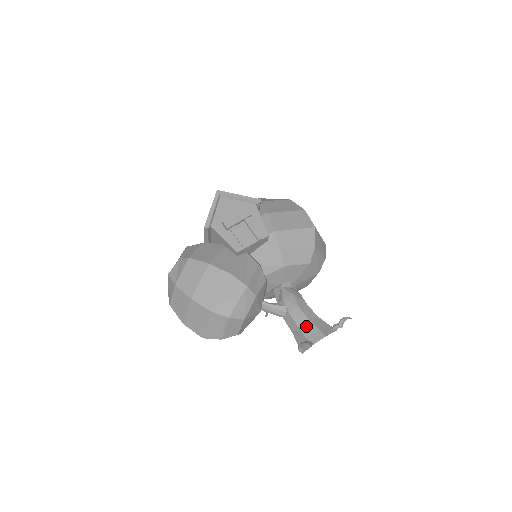
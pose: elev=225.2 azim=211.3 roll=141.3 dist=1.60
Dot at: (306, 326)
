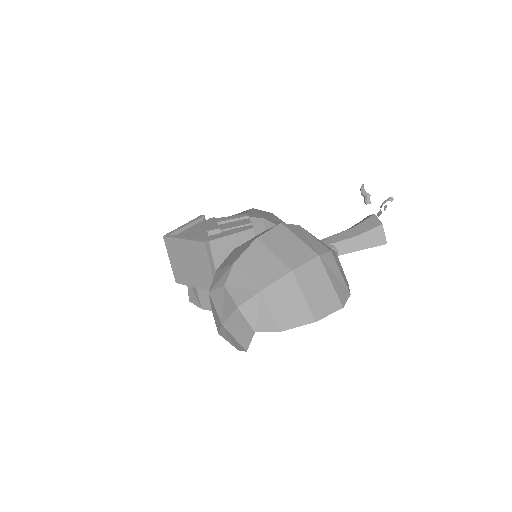
Dot at: (357, 230)
